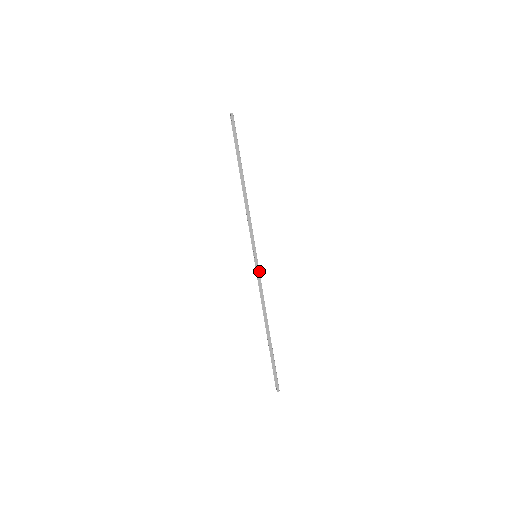
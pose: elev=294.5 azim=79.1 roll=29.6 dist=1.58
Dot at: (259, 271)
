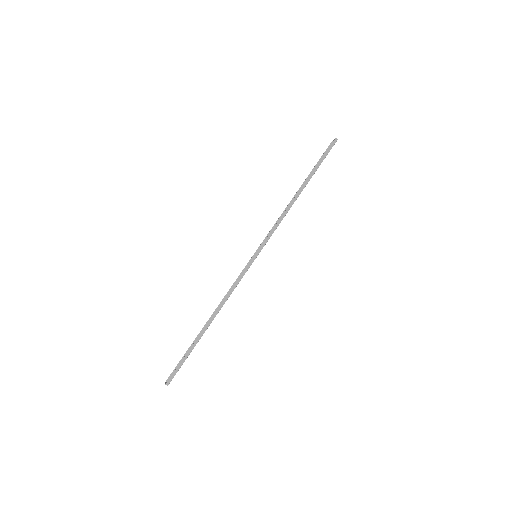
Dot at: occluded
